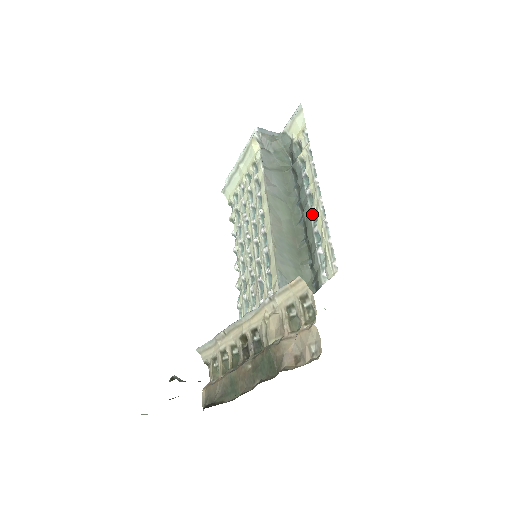
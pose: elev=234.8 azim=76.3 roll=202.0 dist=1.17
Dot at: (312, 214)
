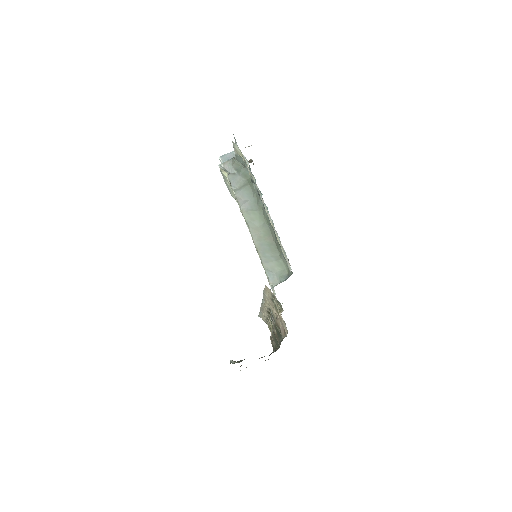
Dot at: occluded
